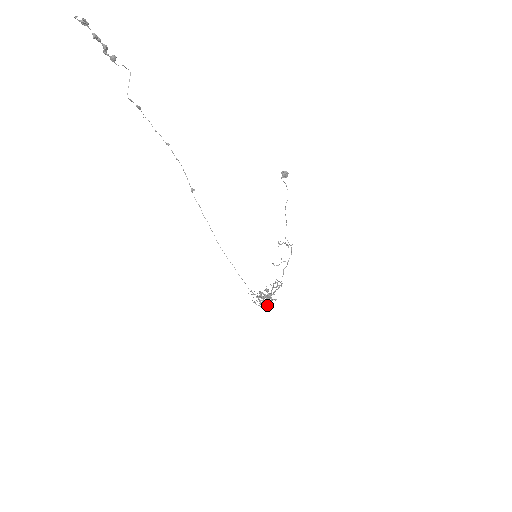
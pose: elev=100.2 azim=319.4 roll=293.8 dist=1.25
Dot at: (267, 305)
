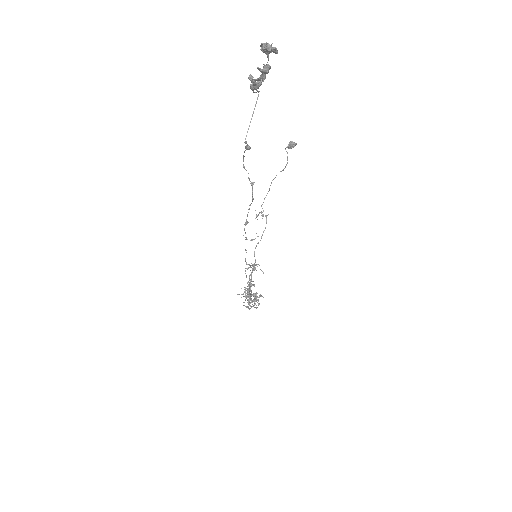
Dot at: (252, 302)
